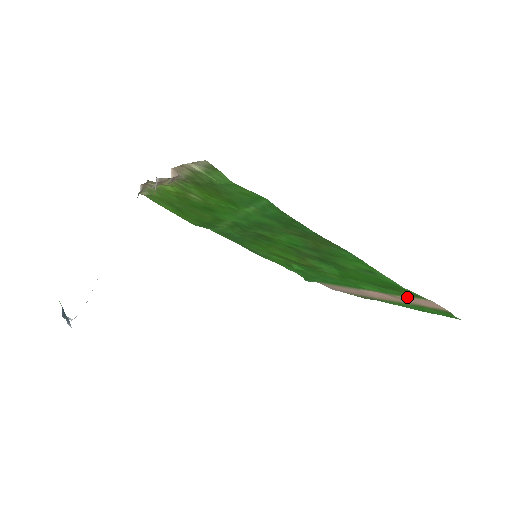
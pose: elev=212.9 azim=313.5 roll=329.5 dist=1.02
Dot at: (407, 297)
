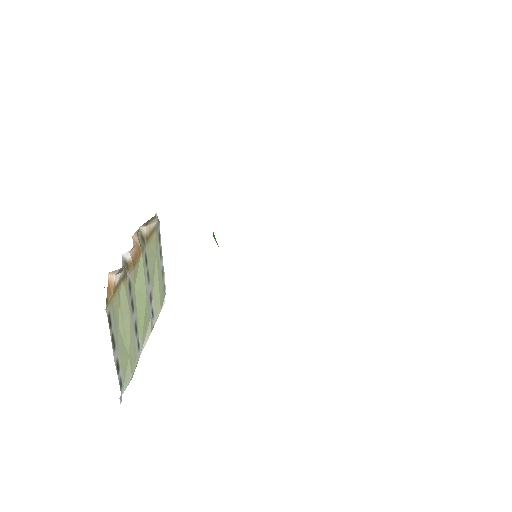
Dot at: occluded
